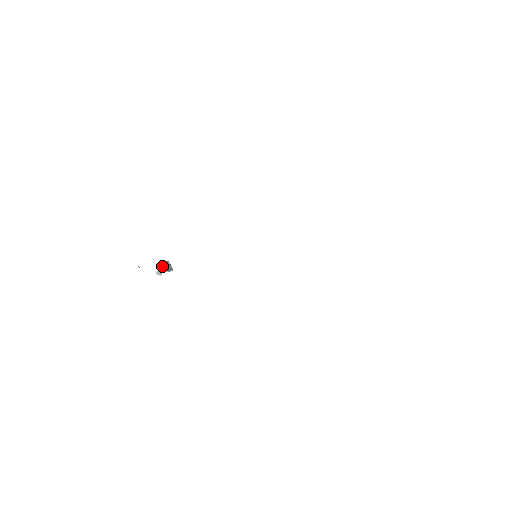
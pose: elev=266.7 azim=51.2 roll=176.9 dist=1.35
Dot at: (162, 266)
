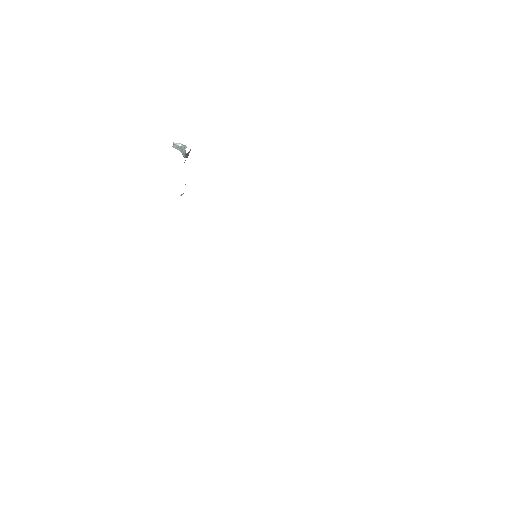
Dot at: (183, 148)
